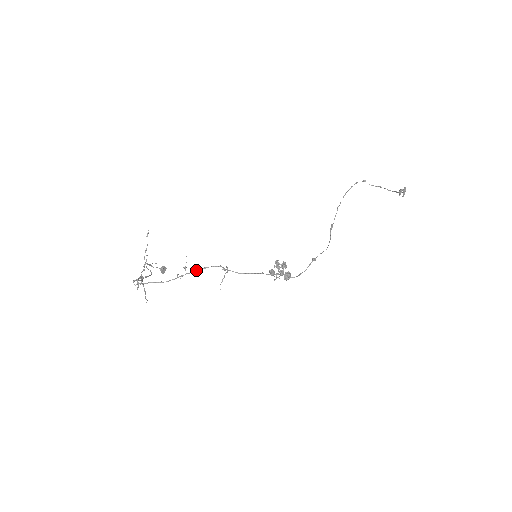
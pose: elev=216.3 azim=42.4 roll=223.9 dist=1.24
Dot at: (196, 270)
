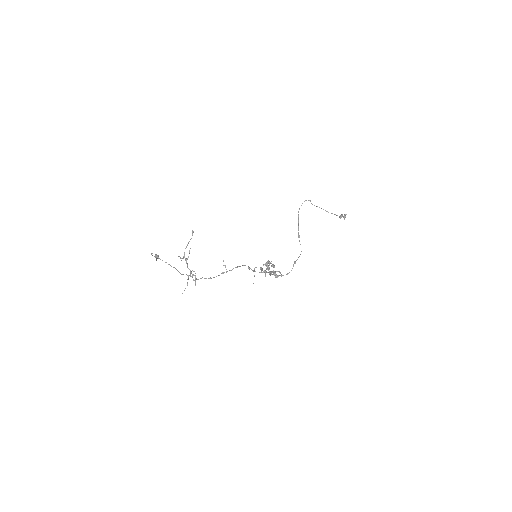
Dot at: (233, 268)
